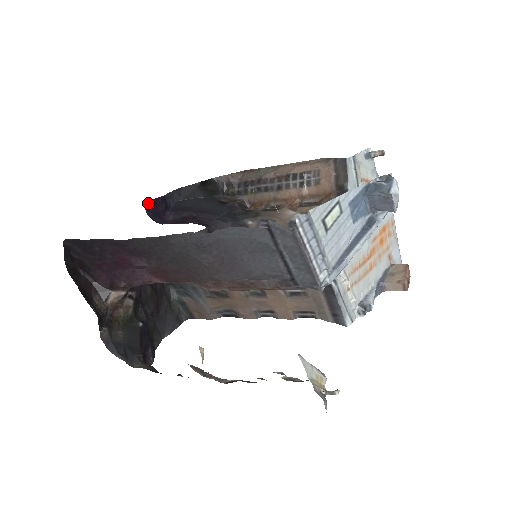
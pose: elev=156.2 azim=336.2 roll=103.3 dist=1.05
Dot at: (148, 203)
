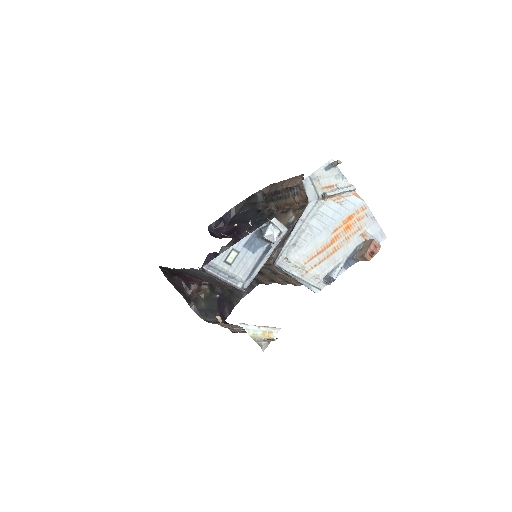
Dot at: (211, 225)
